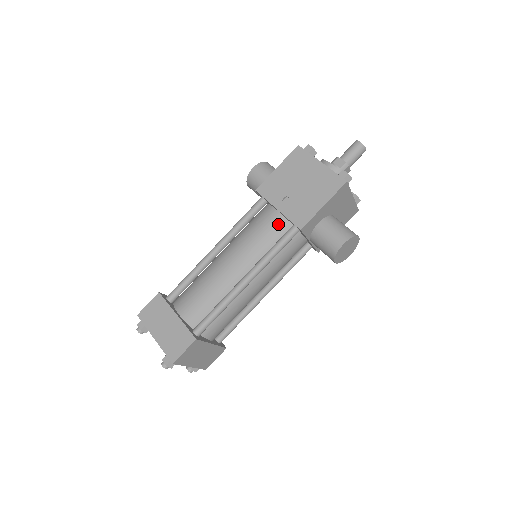
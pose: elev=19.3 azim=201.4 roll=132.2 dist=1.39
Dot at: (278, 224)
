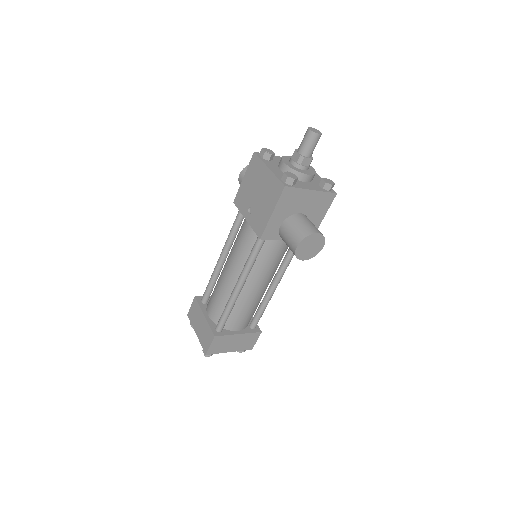
Dot at: (251, 232)
